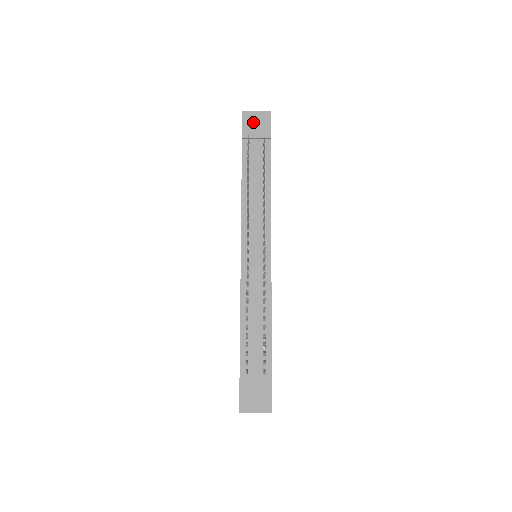
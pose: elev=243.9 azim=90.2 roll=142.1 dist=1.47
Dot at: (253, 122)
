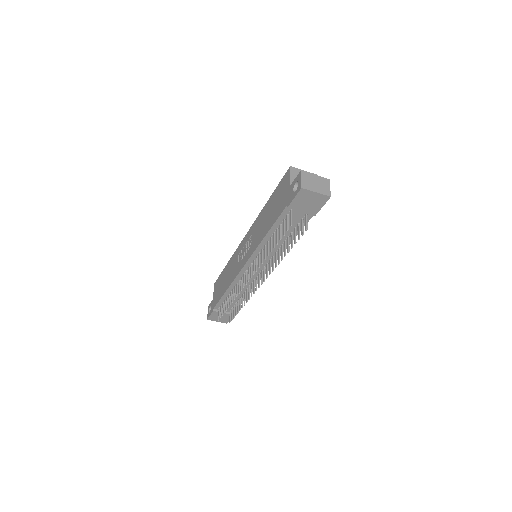
Dot at: (306, 200)
